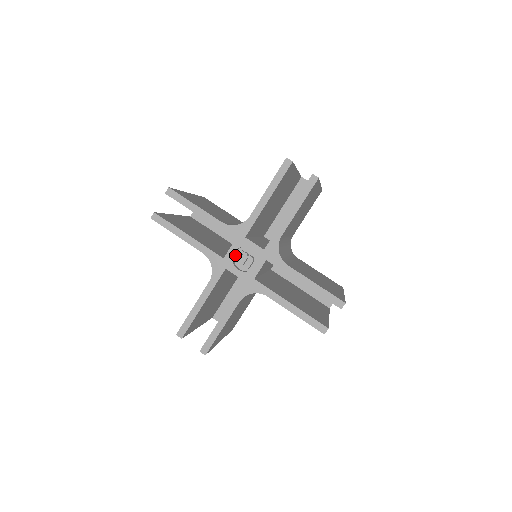
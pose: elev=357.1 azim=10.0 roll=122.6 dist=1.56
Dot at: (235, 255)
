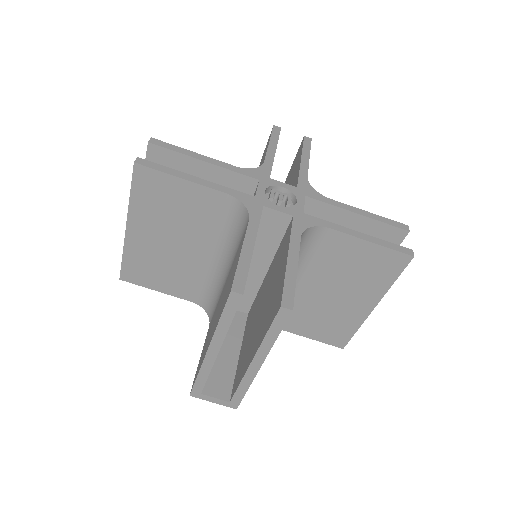
Dot at: occluded
